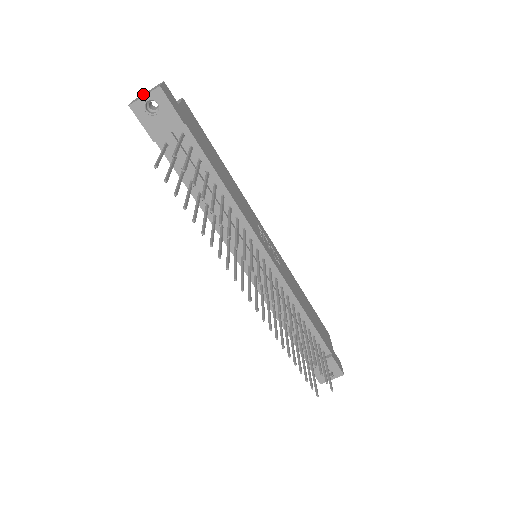
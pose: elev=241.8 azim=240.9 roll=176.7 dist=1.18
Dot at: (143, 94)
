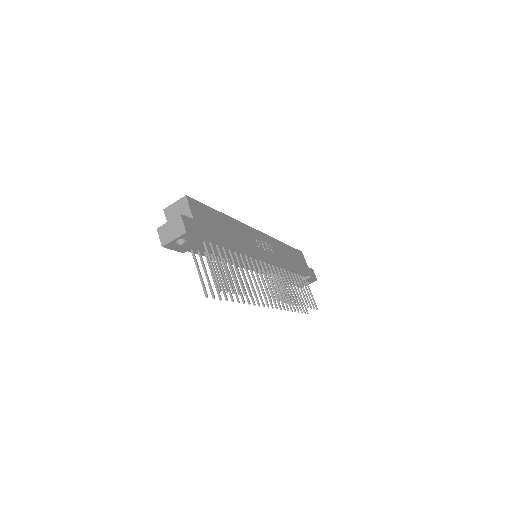
Dot at: (166, 228)
